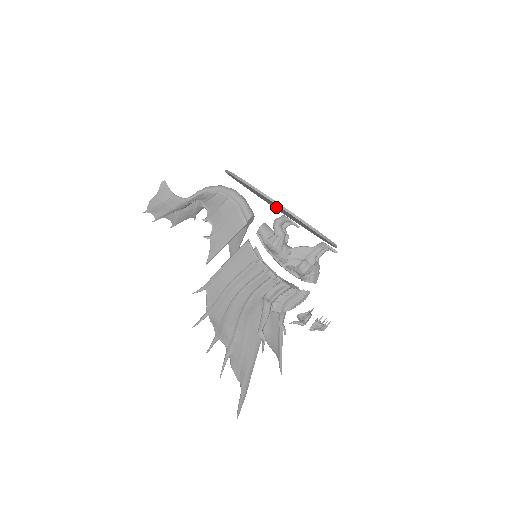
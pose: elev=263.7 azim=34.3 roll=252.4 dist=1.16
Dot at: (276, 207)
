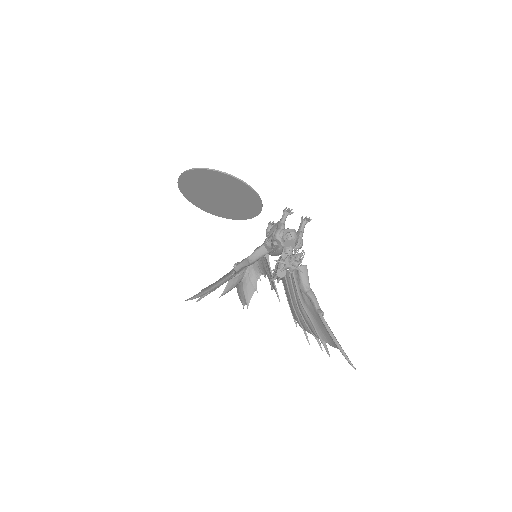
Dot at: (222, 200)
